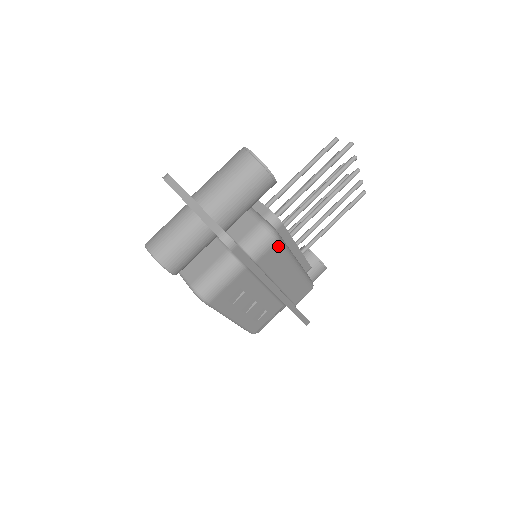
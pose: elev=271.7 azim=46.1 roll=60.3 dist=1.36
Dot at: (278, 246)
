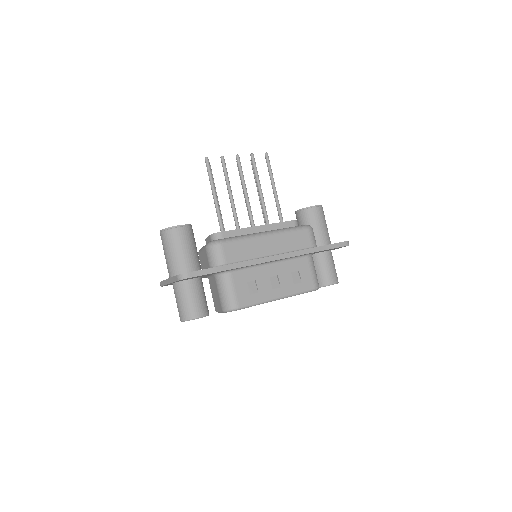
Dot at: (227, 244)
